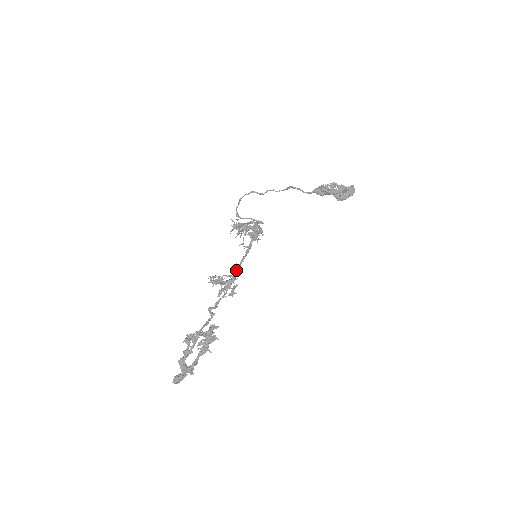
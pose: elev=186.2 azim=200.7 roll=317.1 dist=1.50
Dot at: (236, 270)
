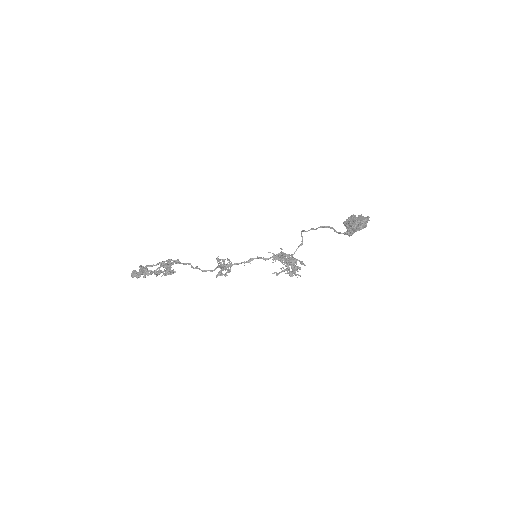
Dot at: (239, 263)
